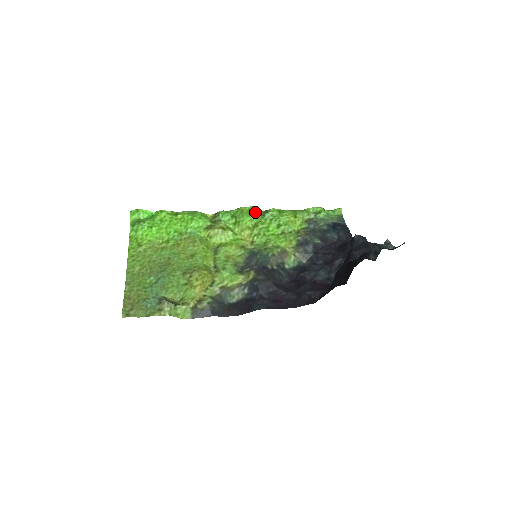
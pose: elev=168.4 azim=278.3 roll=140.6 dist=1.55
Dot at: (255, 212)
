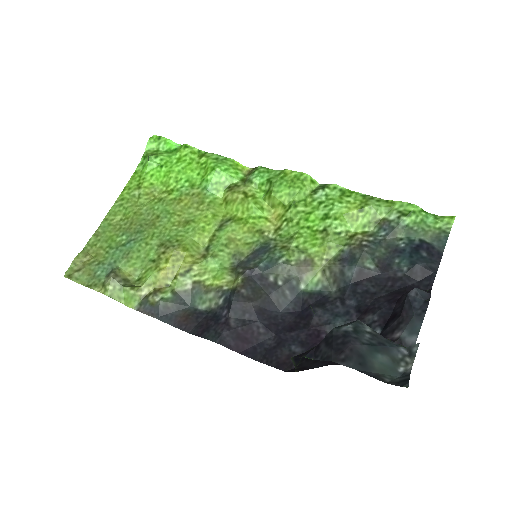
Dot at: (302, 183)
